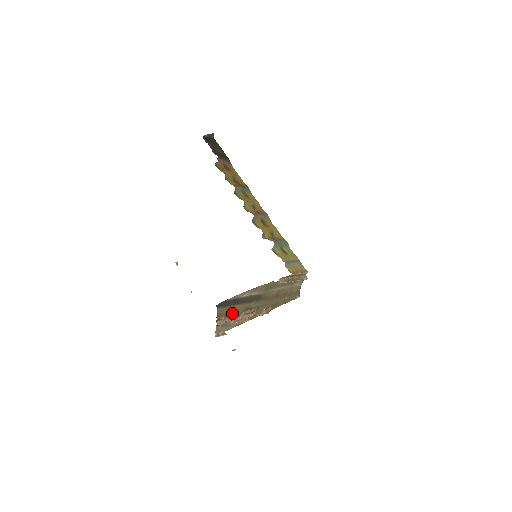
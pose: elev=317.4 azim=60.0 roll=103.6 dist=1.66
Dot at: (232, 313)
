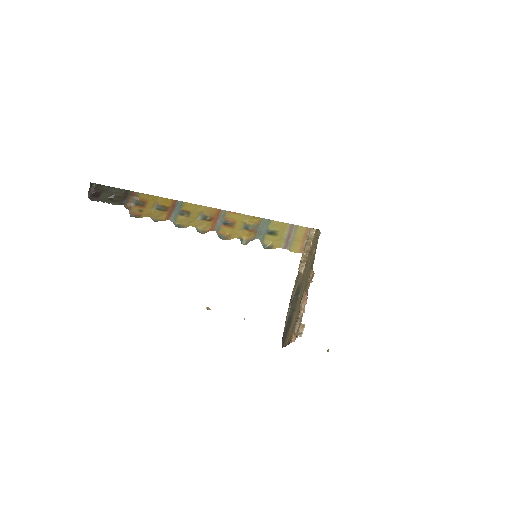
Dot at: (294, 323)
